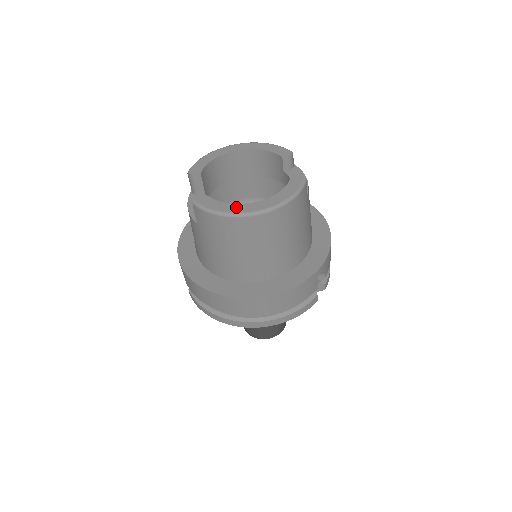
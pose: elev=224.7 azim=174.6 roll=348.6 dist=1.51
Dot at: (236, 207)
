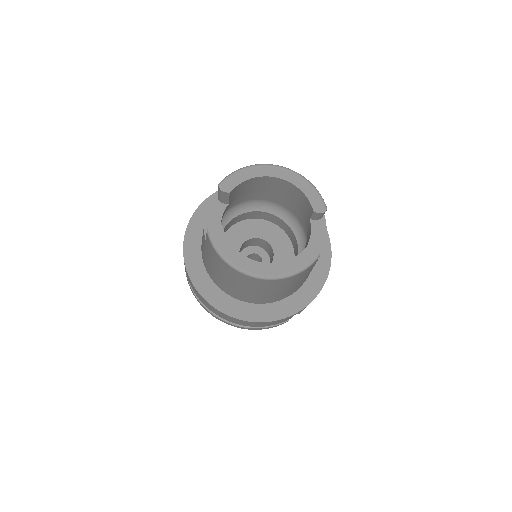
Dot at: (242, 260)
